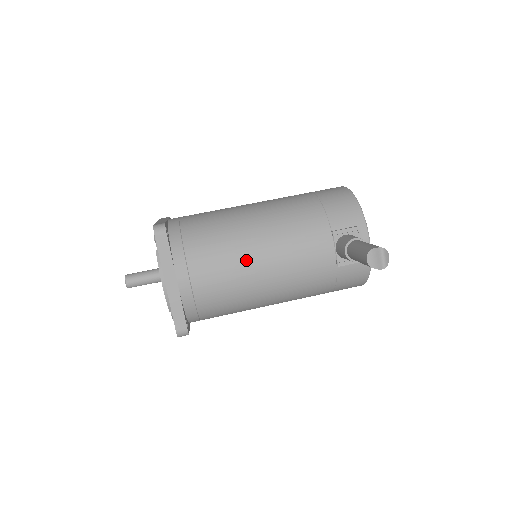
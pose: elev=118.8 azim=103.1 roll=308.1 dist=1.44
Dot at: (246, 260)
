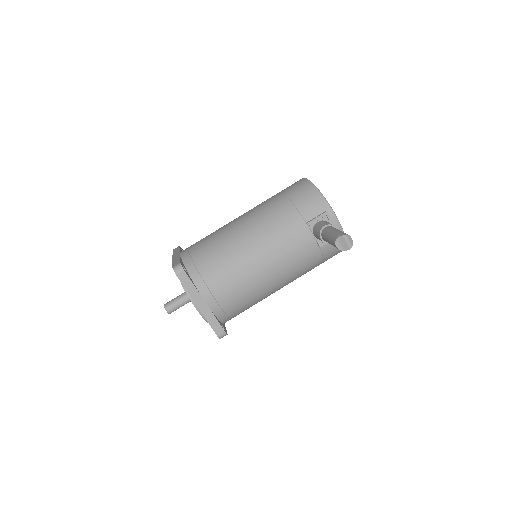
Dot at: (249, 268)
